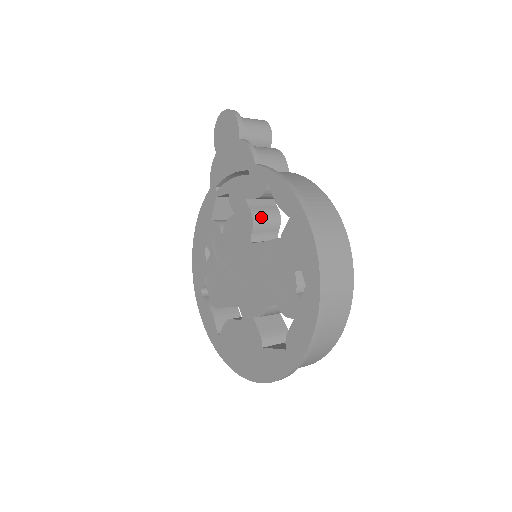
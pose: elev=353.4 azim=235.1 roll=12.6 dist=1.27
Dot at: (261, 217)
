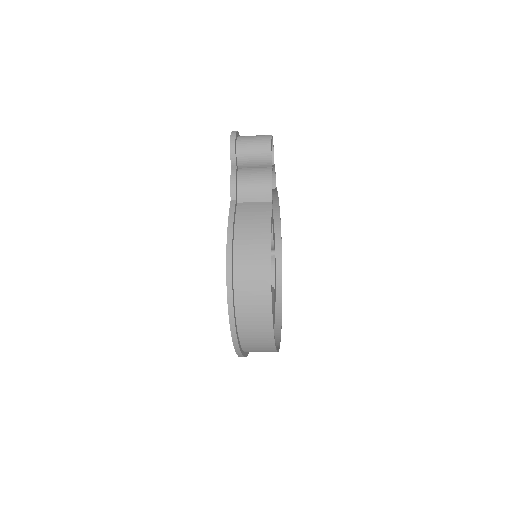
Dot at: occluded
